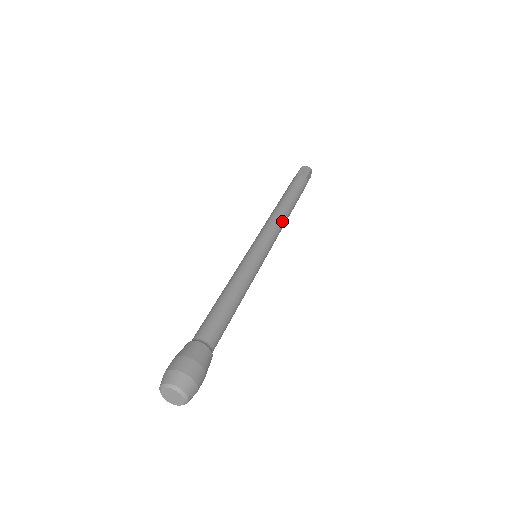
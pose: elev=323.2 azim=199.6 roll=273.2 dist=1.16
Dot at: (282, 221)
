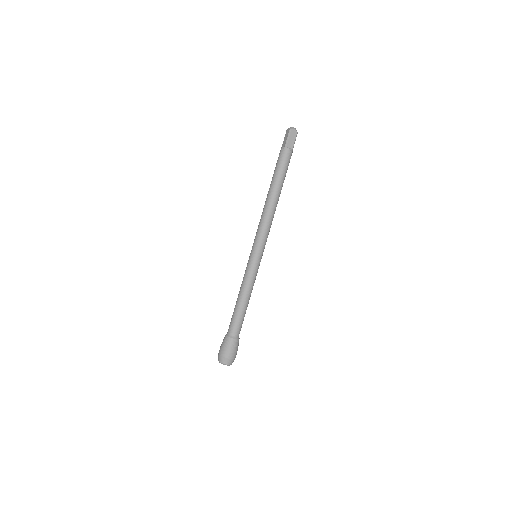
Dot at: occluded
